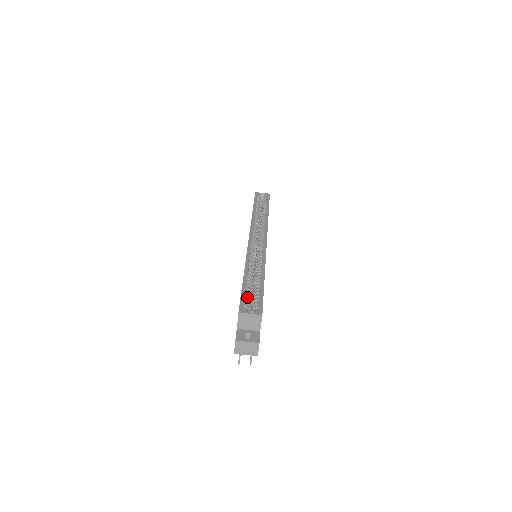
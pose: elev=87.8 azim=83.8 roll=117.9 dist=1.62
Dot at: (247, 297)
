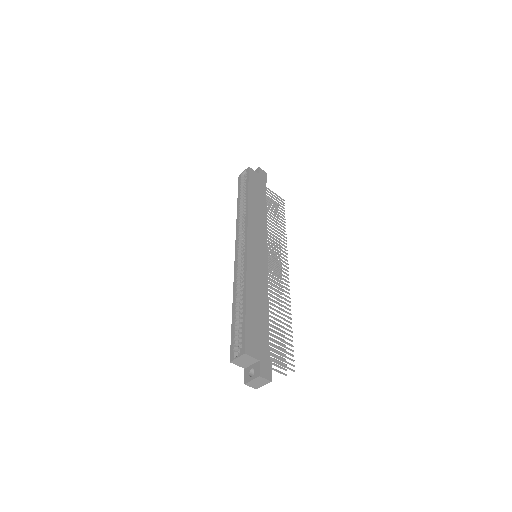
Dot at: (235, 337)
